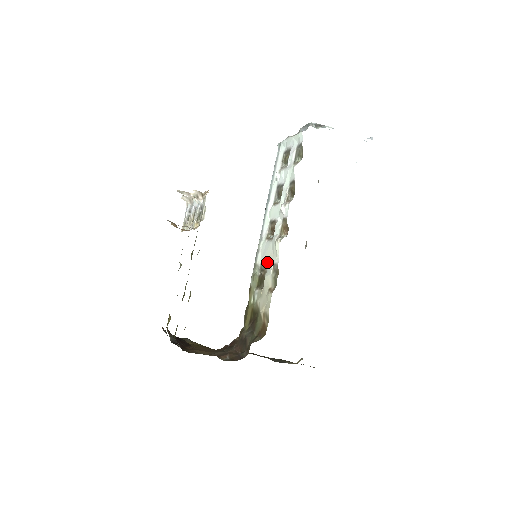
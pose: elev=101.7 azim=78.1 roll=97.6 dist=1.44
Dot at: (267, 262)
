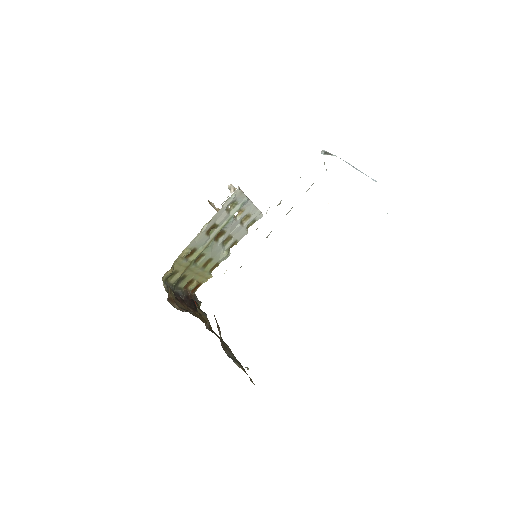
Dot at: occluded
